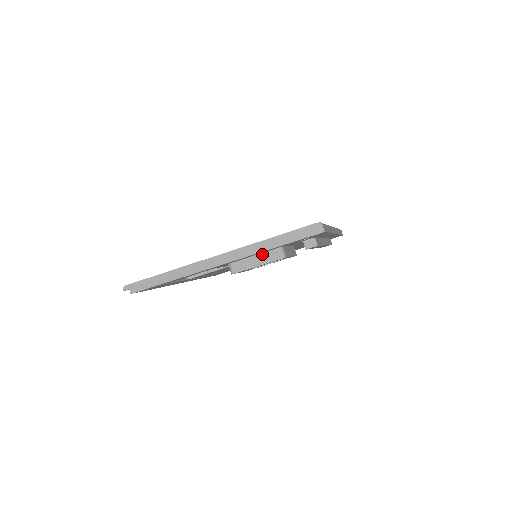
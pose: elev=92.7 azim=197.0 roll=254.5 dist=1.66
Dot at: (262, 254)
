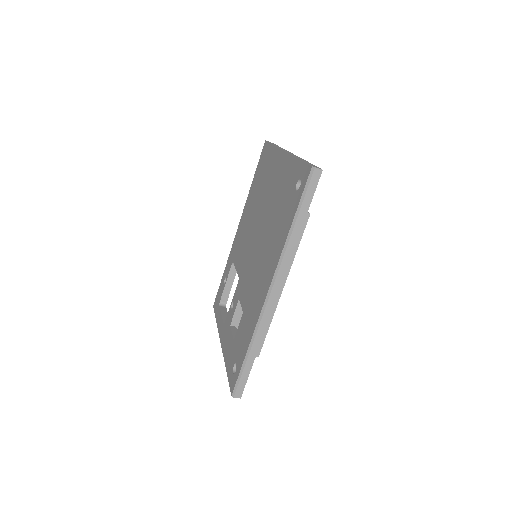
Dot at: occluded
